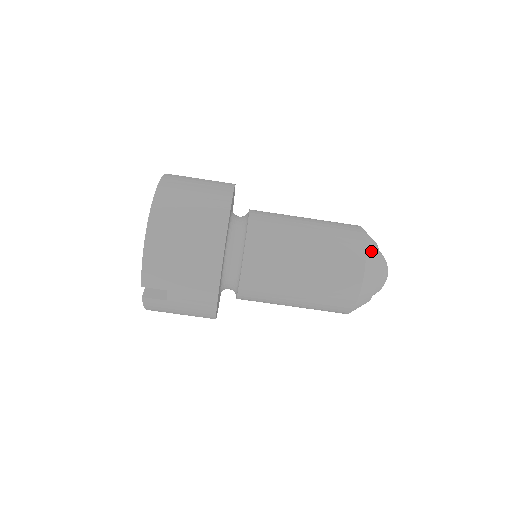
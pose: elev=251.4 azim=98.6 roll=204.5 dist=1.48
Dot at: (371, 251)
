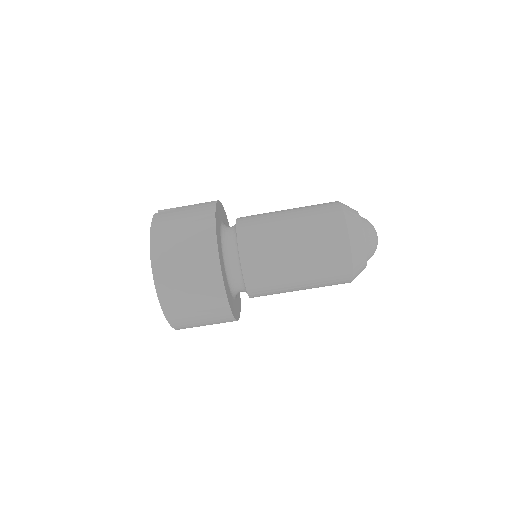
Dot at: (358, 262)
